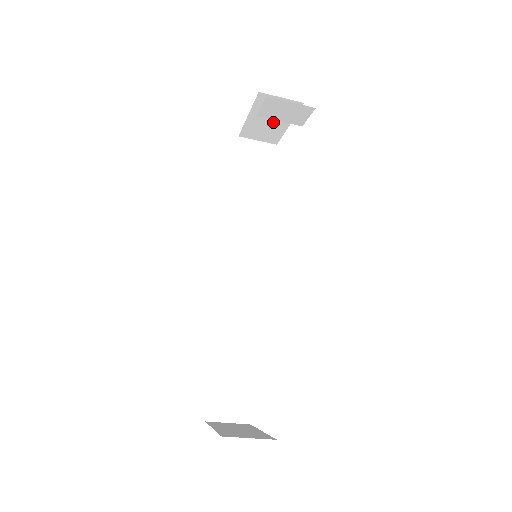
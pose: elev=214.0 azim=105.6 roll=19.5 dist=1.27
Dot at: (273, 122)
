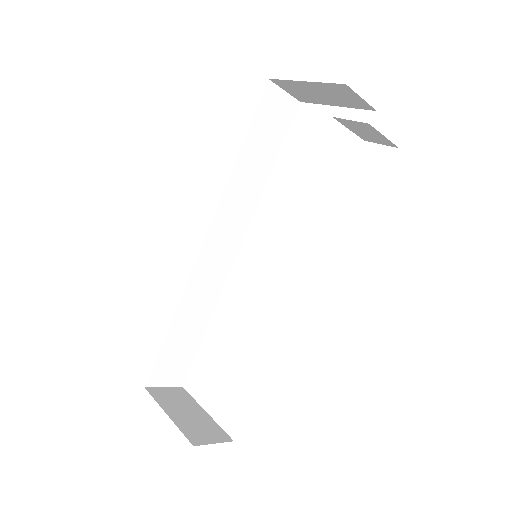
Dot at: (323, 96)
